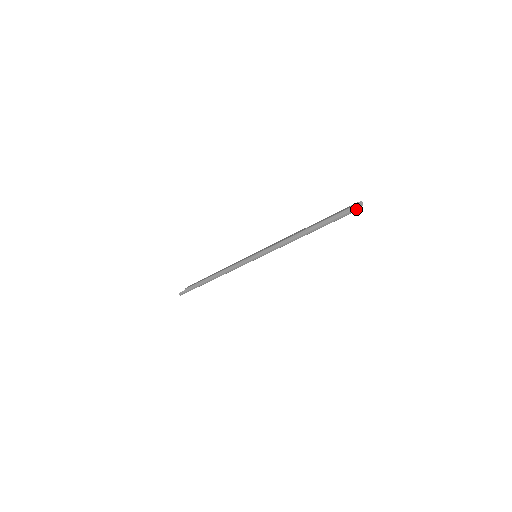
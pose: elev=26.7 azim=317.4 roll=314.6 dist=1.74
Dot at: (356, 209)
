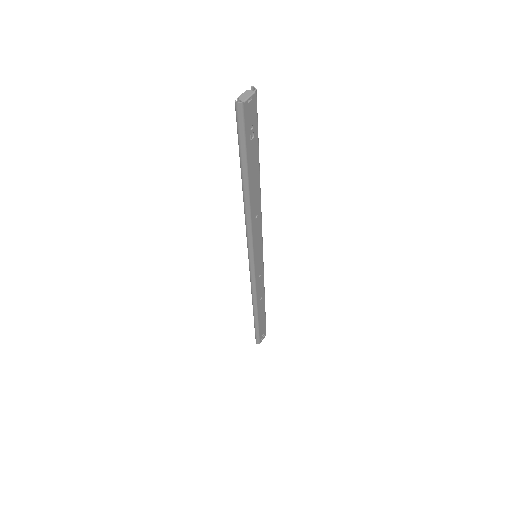
Dot at: (238, 104)
